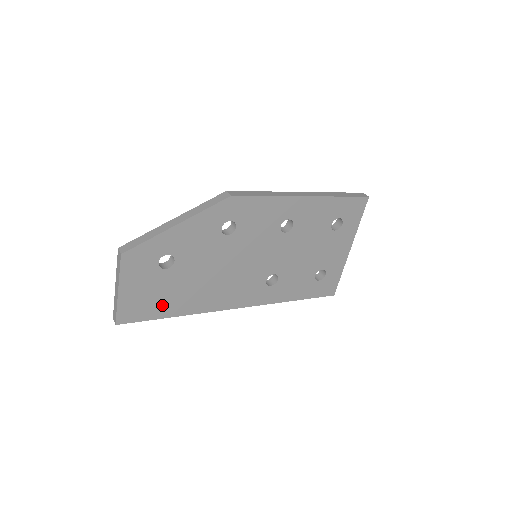
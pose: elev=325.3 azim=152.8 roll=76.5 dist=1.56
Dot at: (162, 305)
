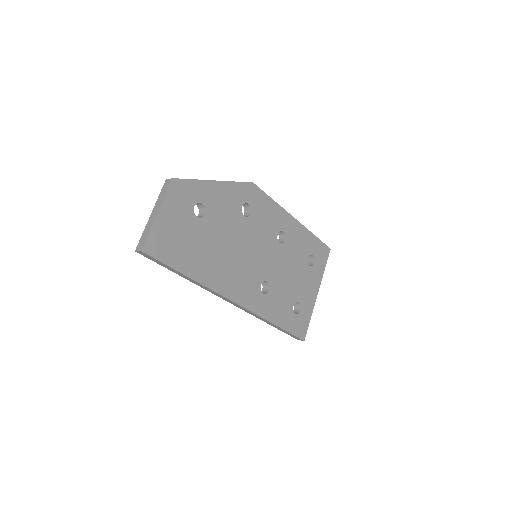
Dot at: (183, 255)
